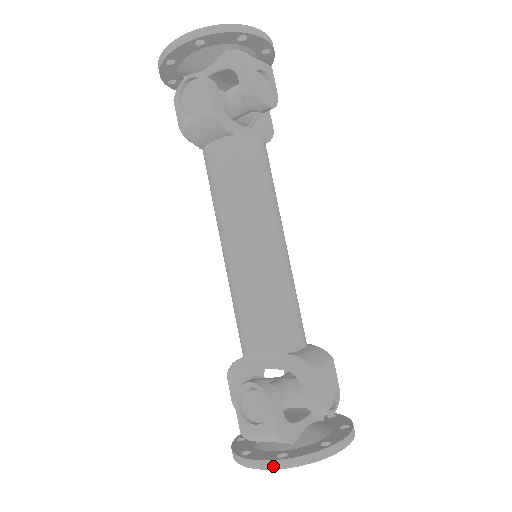
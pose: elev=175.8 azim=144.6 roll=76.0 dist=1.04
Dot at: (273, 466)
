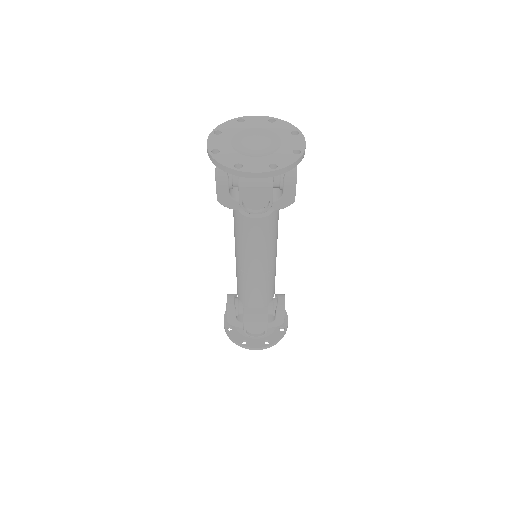
Dot at: (224, 328)
